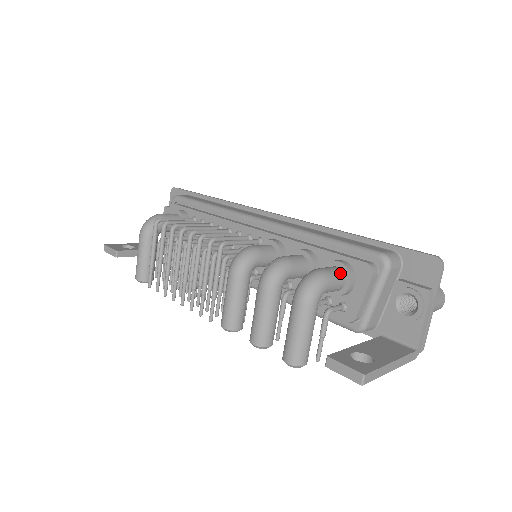
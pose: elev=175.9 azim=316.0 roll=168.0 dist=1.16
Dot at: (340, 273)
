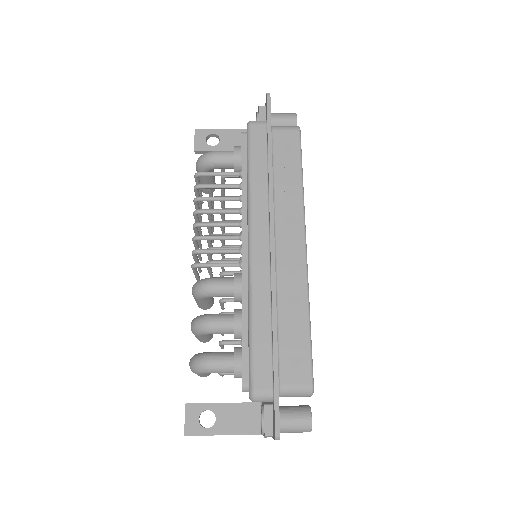
Dot at: (228, 369)
